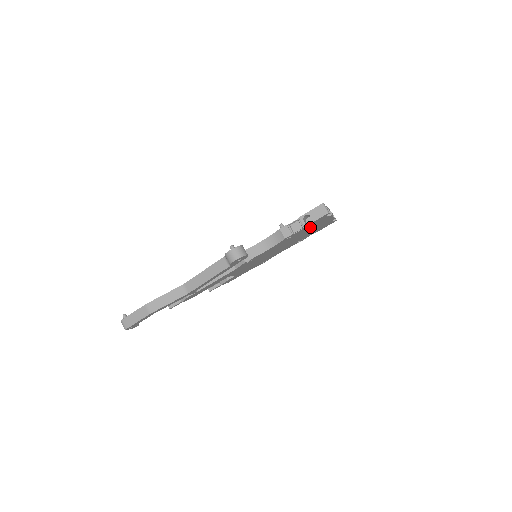
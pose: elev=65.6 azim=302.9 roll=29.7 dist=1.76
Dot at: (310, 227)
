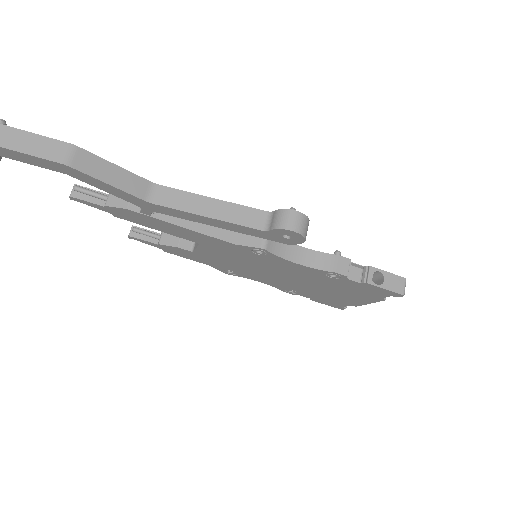
Dot at: (354, 289)
